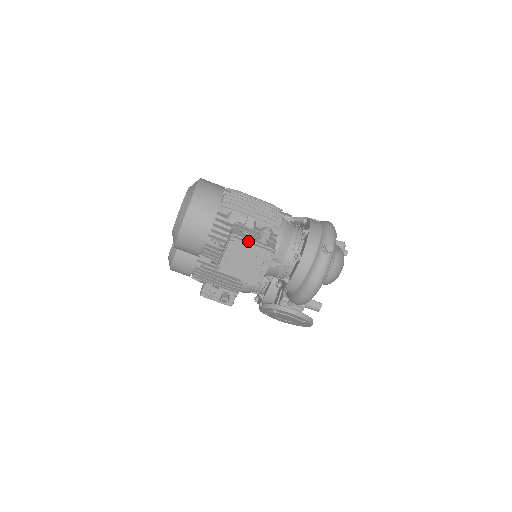
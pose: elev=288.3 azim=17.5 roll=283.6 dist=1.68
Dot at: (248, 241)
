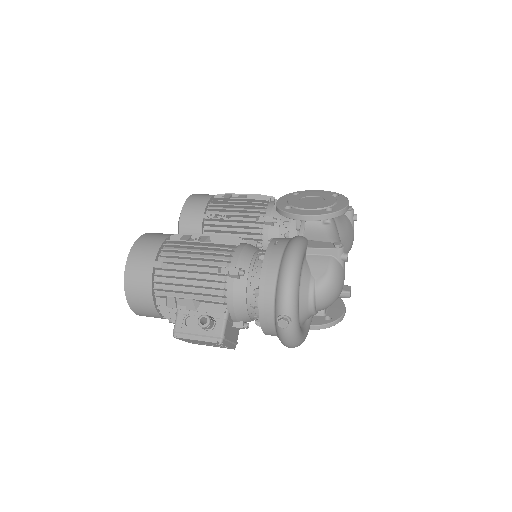
Dot at: (191, 336)
